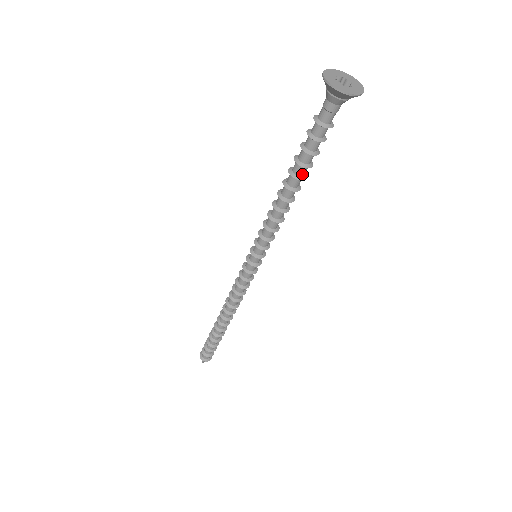
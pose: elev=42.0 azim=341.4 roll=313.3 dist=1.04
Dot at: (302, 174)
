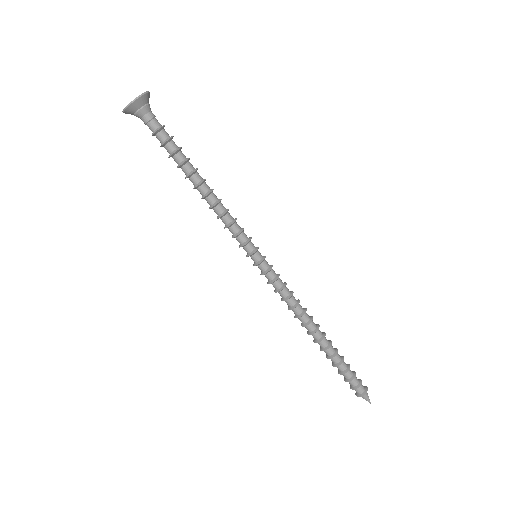
Dot at: (187, 172)
